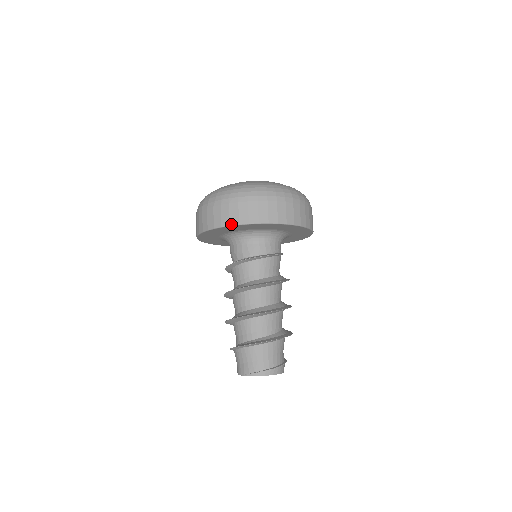
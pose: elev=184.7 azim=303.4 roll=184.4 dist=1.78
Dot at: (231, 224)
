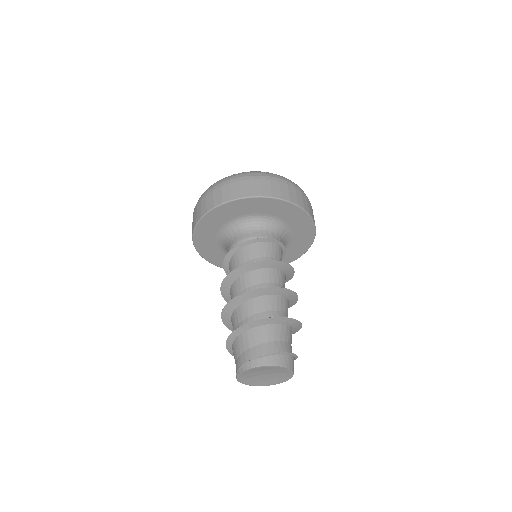
Dot at: (194, 227)
